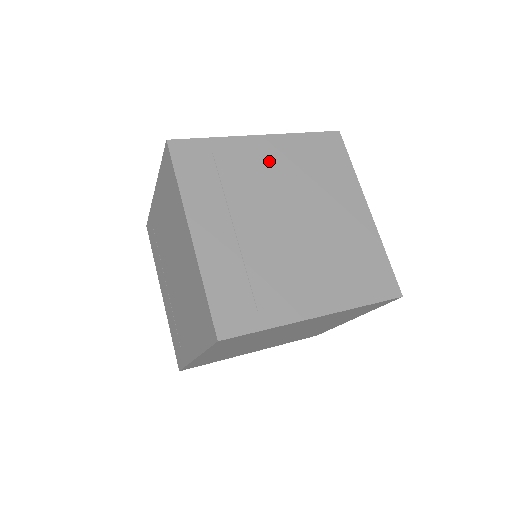
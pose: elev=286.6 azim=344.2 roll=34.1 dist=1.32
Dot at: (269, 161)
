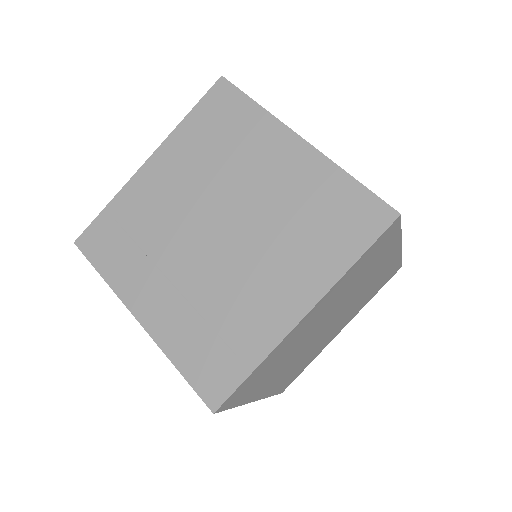
Dot at: occluded
